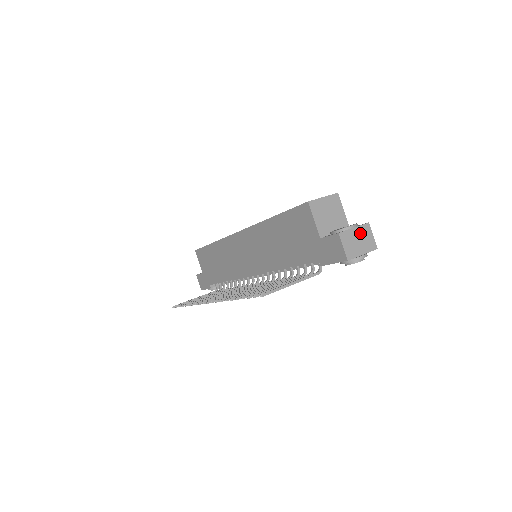
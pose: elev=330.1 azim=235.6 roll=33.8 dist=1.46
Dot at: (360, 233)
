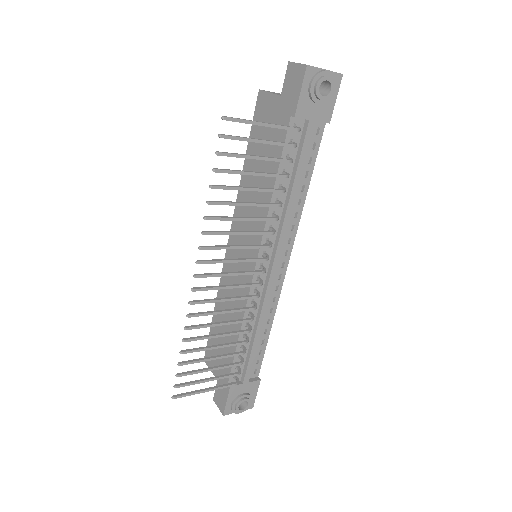
Dot at: occluded
